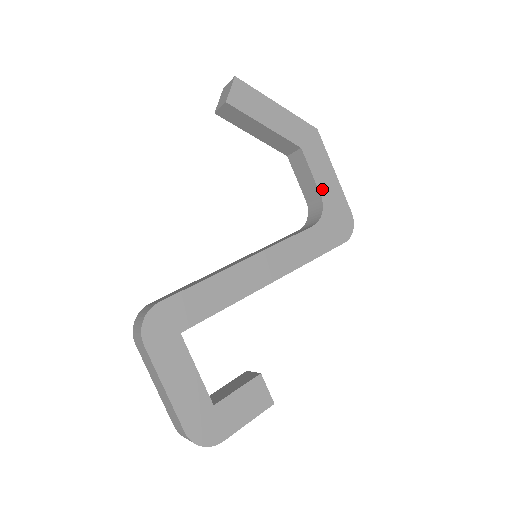
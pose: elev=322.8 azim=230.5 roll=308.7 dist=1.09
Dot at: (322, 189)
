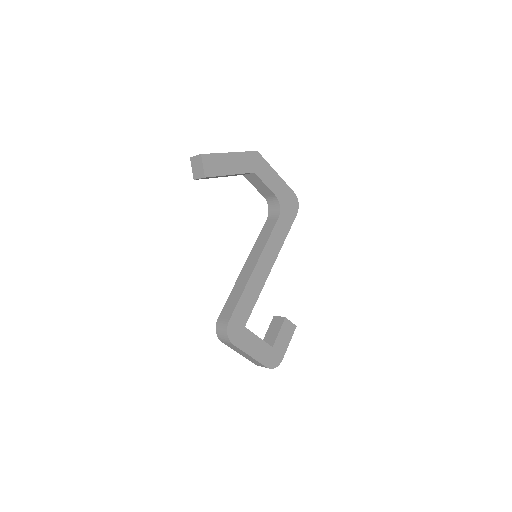
Dot at: (274, 190)
